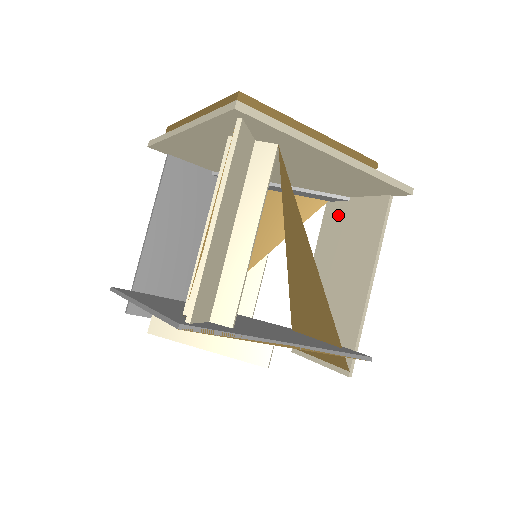
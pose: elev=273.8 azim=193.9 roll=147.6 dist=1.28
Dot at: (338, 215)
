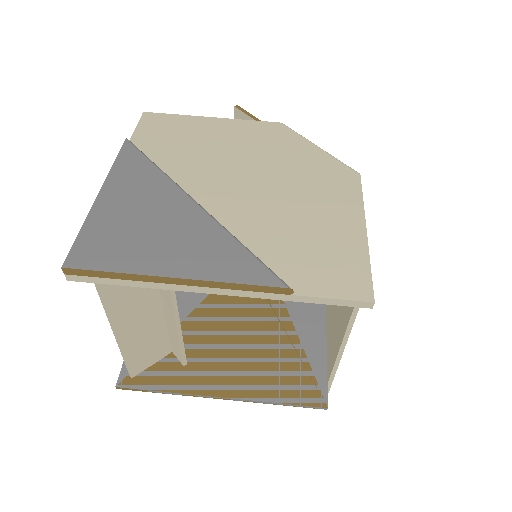
Dot at: occluded
